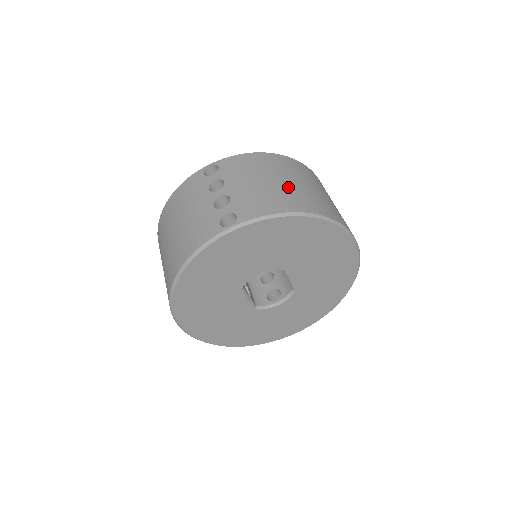
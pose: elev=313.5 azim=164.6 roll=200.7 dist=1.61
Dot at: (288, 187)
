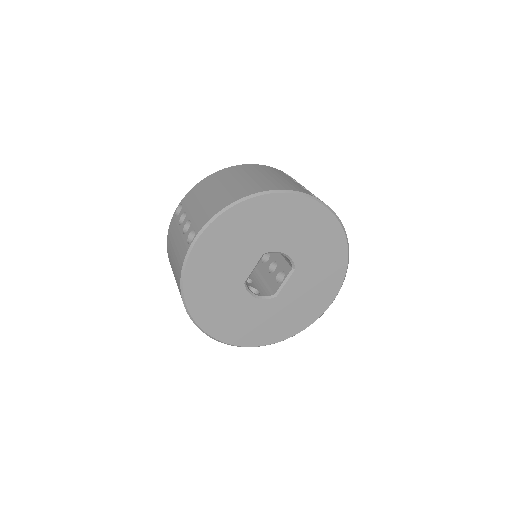
Dot at: occluded
